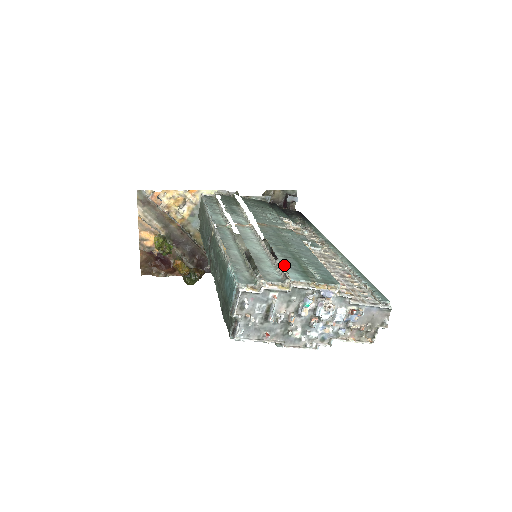
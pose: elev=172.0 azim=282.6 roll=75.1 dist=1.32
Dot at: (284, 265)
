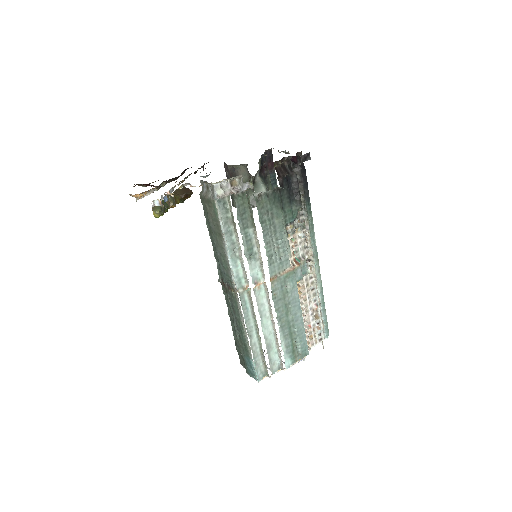
Dot at: (284, 352)
